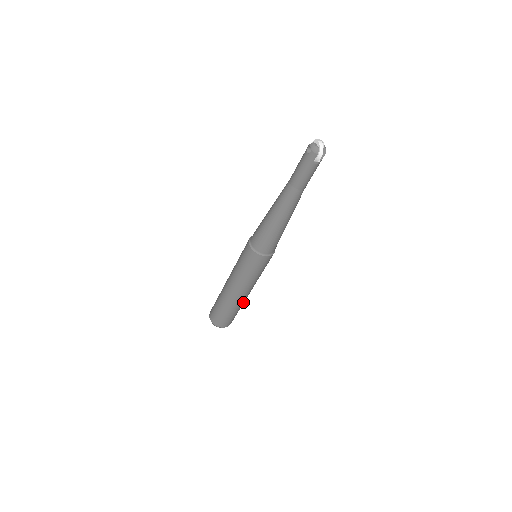
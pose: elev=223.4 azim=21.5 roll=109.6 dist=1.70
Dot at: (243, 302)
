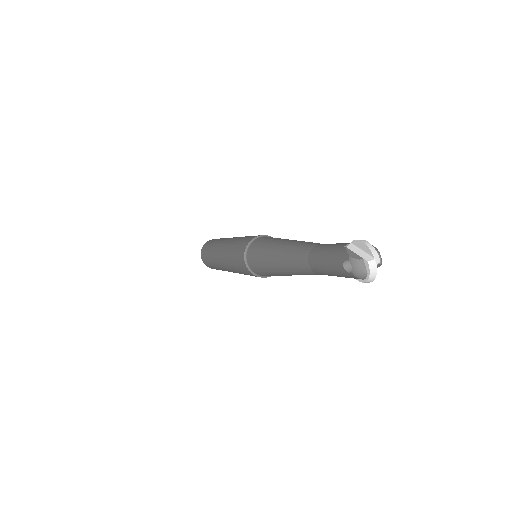
Dot at: occluded
